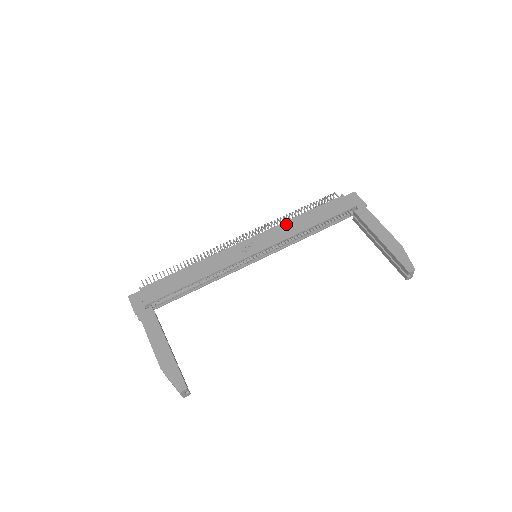
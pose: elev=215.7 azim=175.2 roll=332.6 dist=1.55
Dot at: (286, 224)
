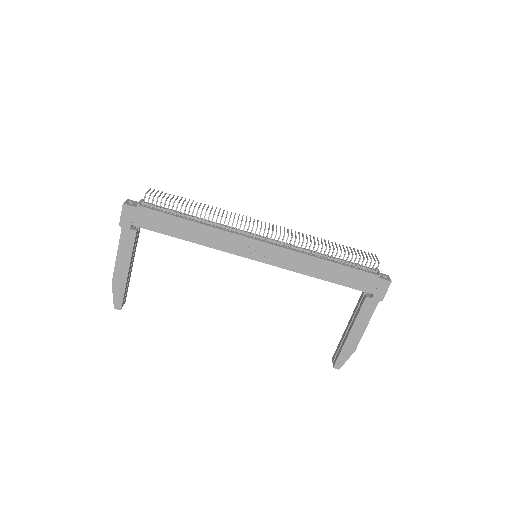
Dot at: (305, 258)
